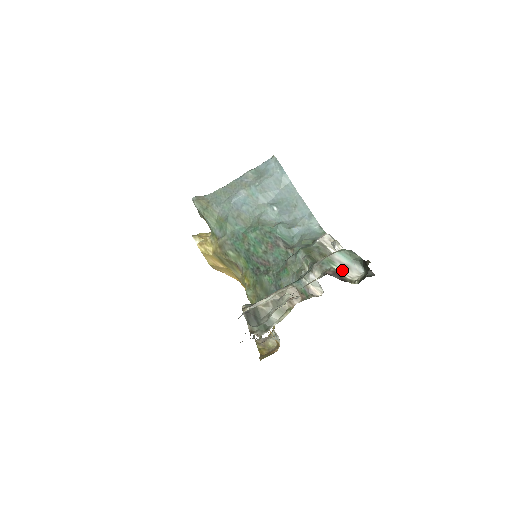
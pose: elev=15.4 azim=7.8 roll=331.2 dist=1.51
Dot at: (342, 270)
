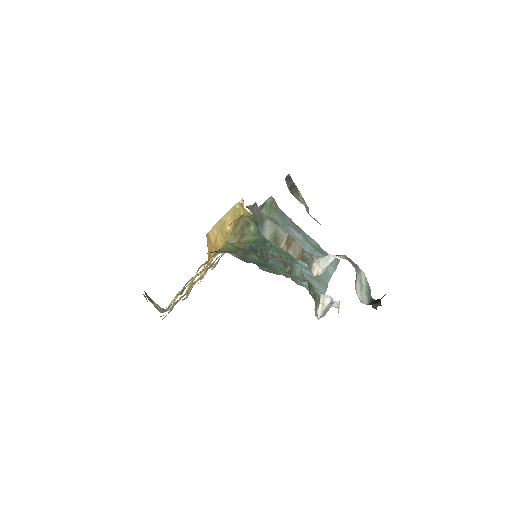
Dot at: (358, 280)
